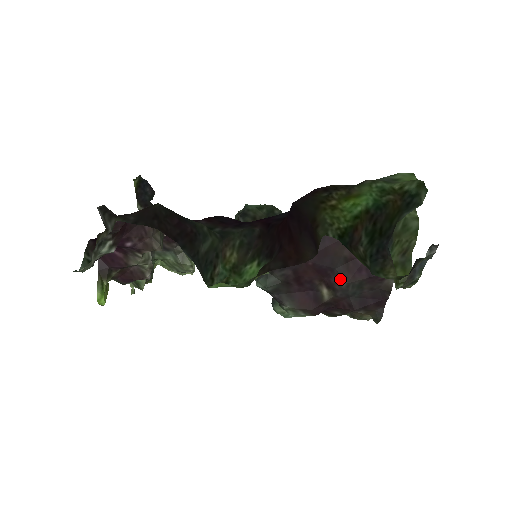
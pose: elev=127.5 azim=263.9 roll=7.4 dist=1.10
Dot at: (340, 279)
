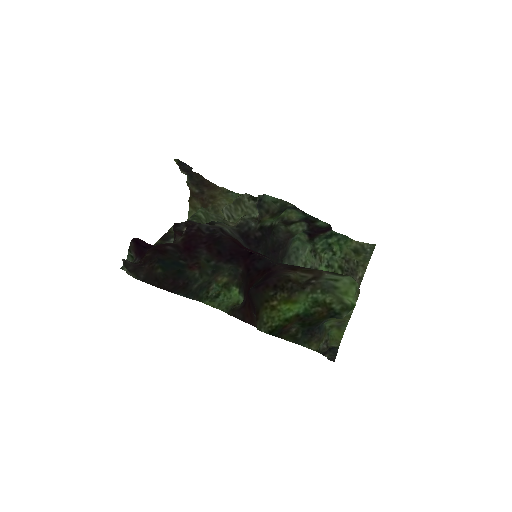
Dot at: occluded
